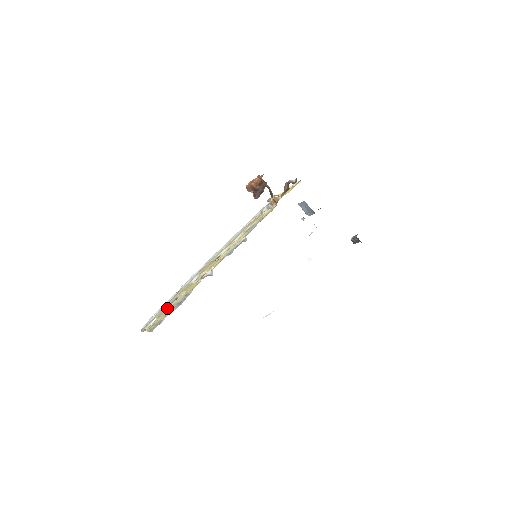
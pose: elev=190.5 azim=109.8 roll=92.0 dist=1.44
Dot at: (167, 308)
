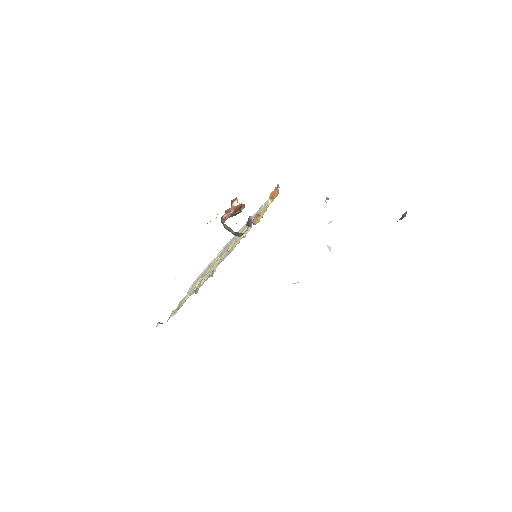
Dot at: (189, 292)
